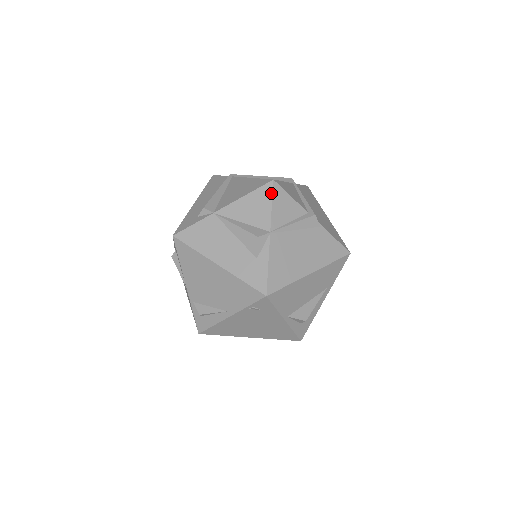
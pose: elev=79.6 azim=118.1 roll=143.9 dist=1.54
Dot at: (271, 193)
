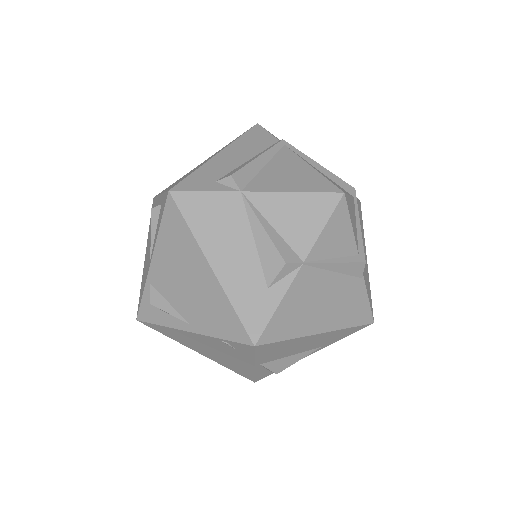
Dot at: (332, 210)
